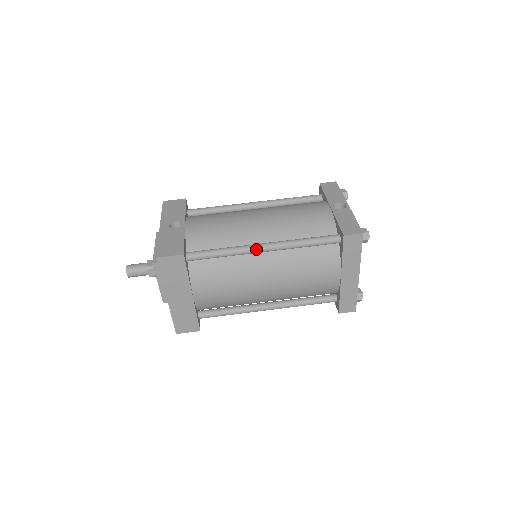
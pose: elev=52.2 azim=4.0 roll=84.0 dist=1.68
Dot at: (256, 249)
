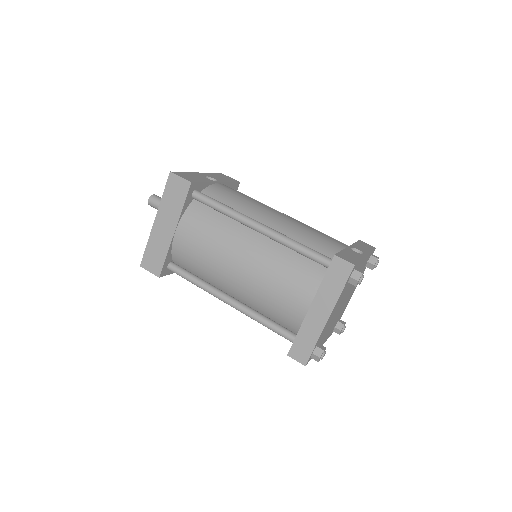
Dot at: (252, 222)
